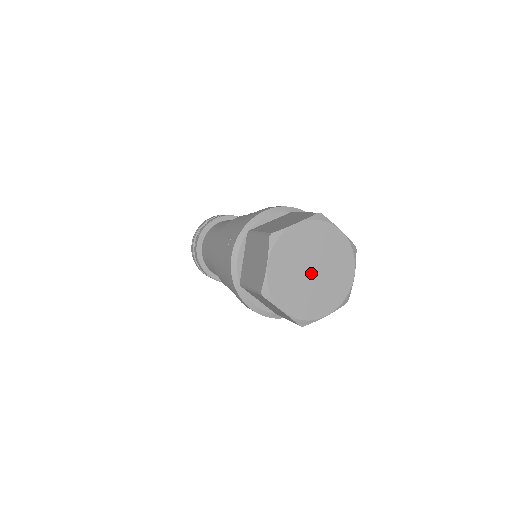
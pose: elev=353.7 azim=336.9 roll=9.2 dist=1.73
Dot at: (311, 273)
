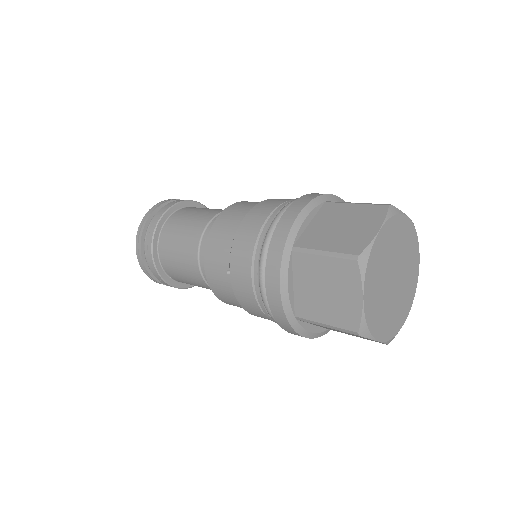
Dot at: (393, 282)
